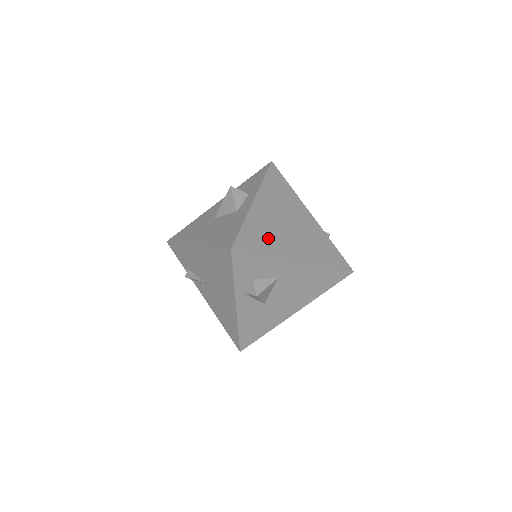
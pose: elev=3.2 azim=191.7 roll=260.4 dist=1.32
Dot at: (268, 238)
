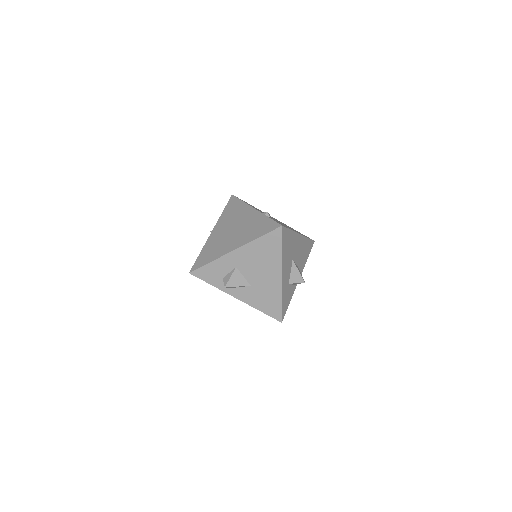
Dot at: (215, 250)
